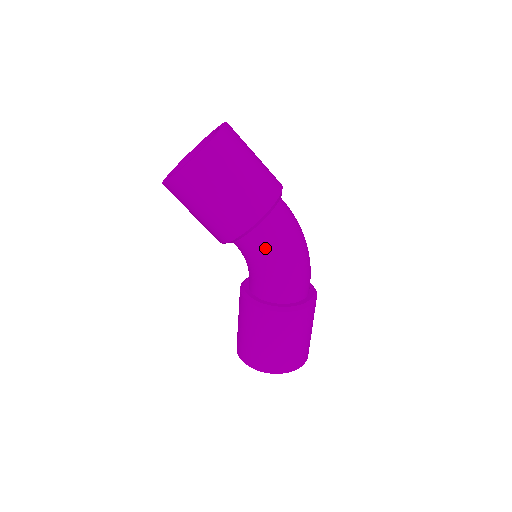
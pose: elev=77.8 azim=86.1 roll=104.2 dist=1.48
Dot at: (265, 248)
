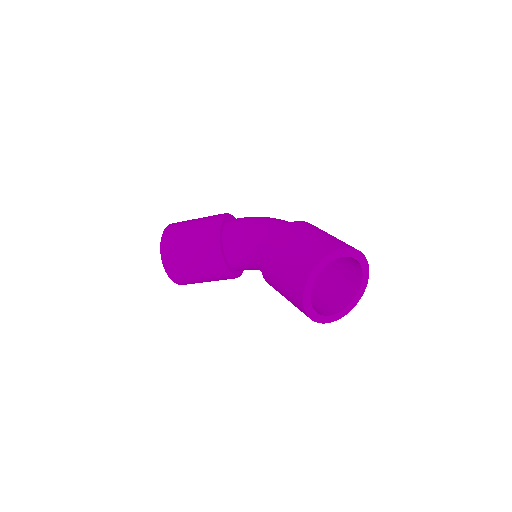
Dot at: (241, 225)
